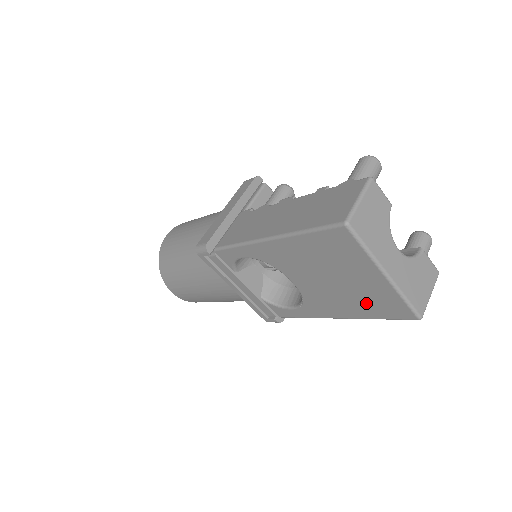
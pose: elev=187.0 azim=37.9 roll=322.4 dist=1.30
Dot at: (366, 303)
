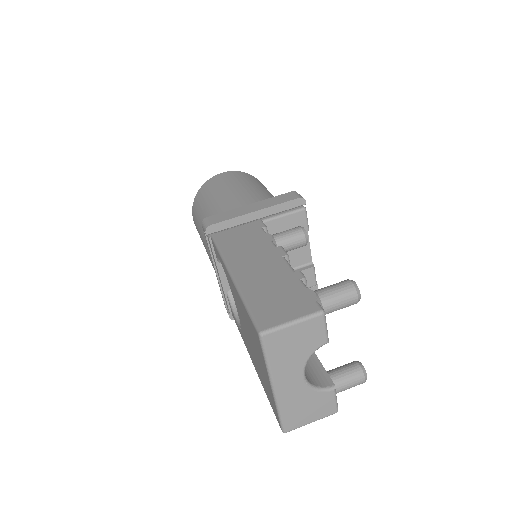
Dot at: (264, 382)
